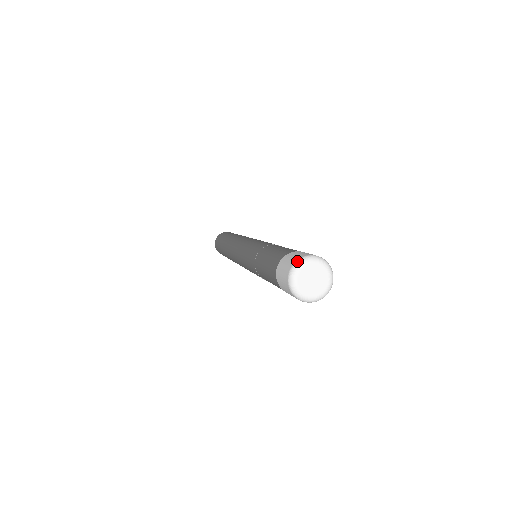
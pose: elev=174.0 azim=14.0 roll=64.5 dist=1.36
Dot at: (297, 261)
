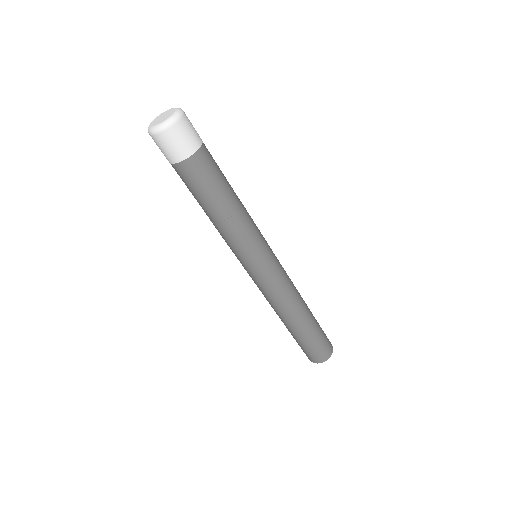
Dot at: occluded
